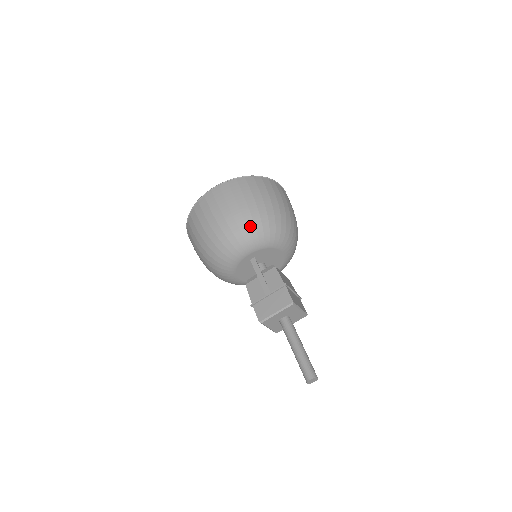
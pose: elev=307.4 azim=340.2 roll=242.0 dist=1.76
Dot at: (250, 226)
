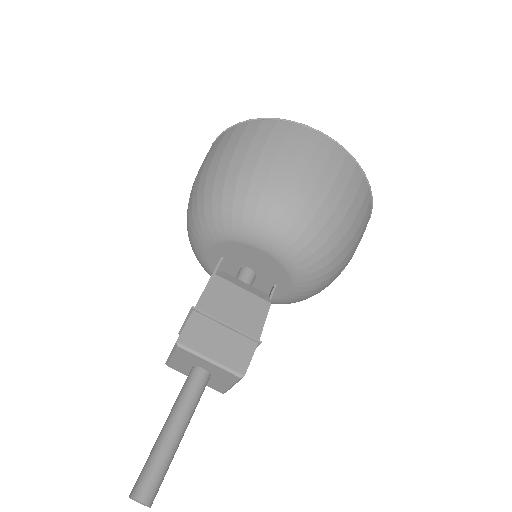
Dot at: (199, 204)
